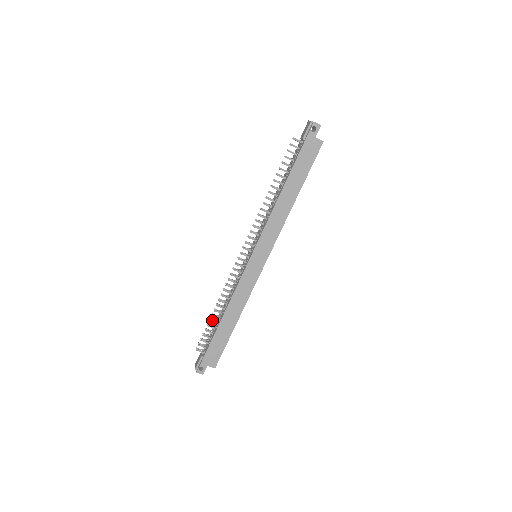
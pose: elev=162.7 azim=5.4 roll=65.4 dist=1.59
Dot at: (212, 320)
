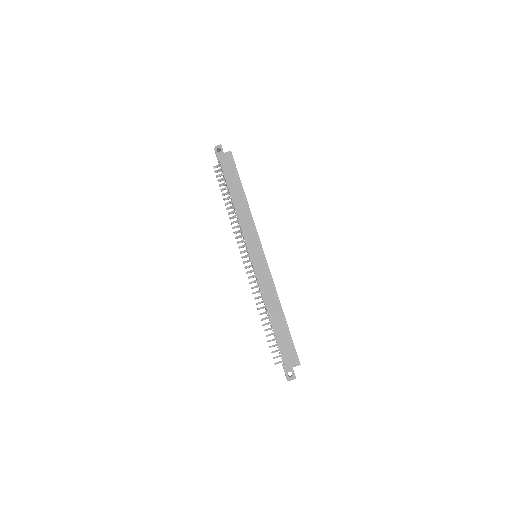
Dot at: (266, 329)
